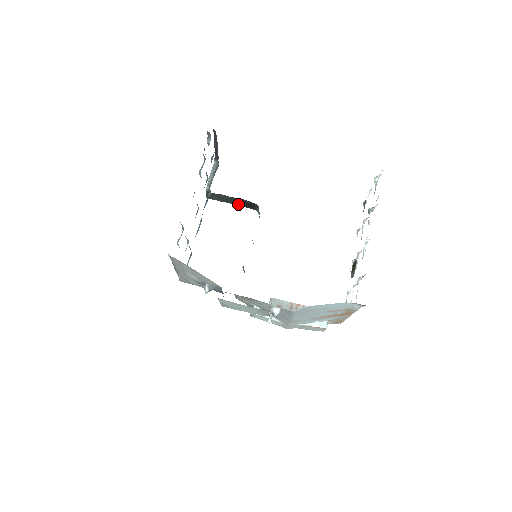
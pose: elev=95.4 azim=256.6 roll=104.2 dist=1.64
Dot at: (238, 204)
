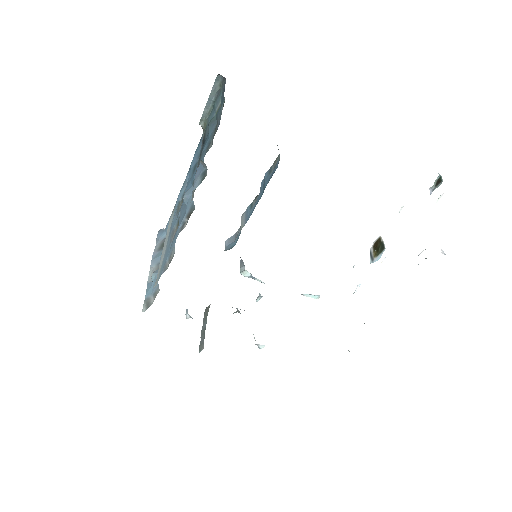
Dot at: occluded
